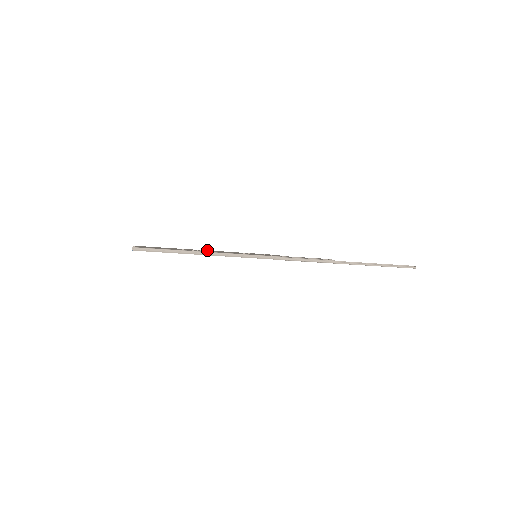
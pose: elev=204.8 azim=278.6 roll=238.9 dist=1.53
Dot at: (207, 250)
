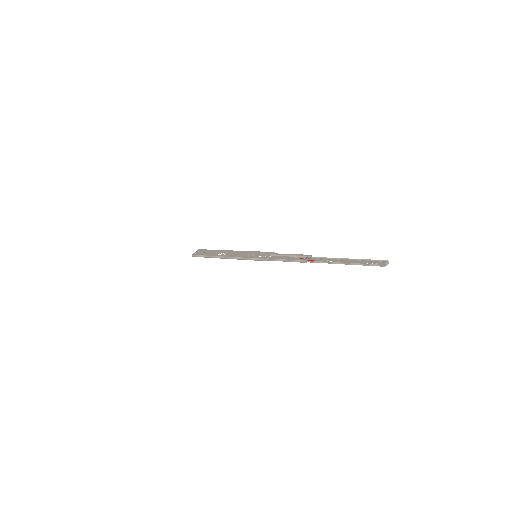
Dot at: (232, 250)
